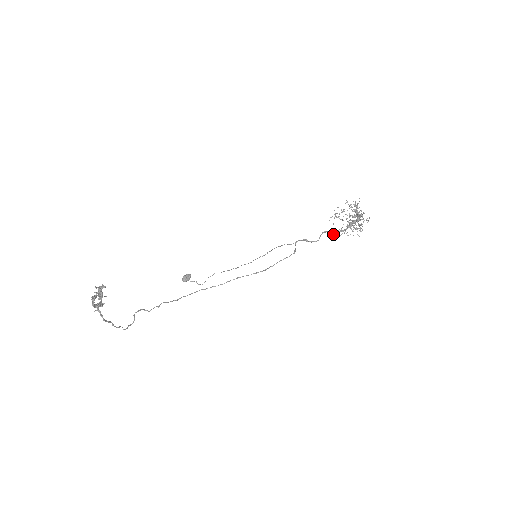
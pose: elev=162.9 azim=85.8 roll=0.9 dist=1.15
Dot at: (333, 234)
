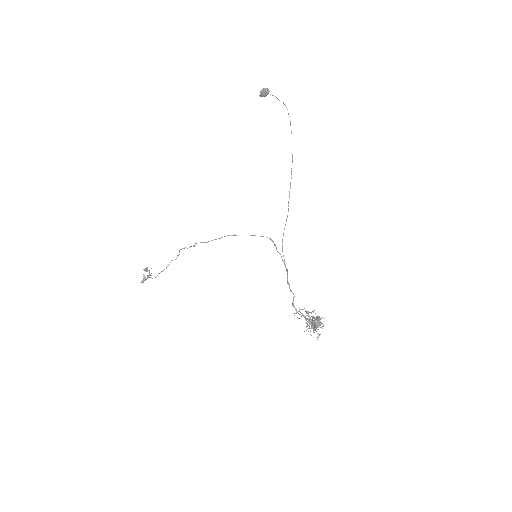
Dot at: occluded
